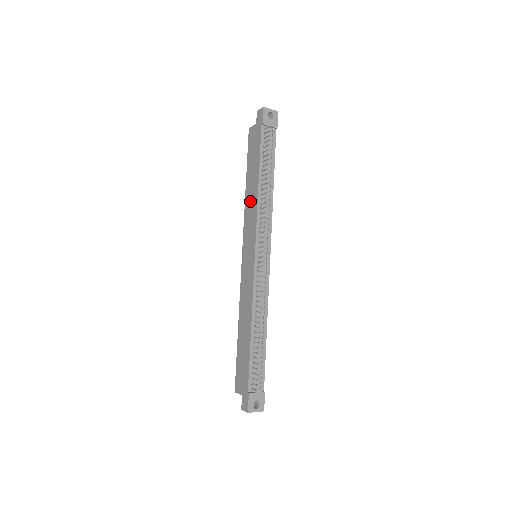
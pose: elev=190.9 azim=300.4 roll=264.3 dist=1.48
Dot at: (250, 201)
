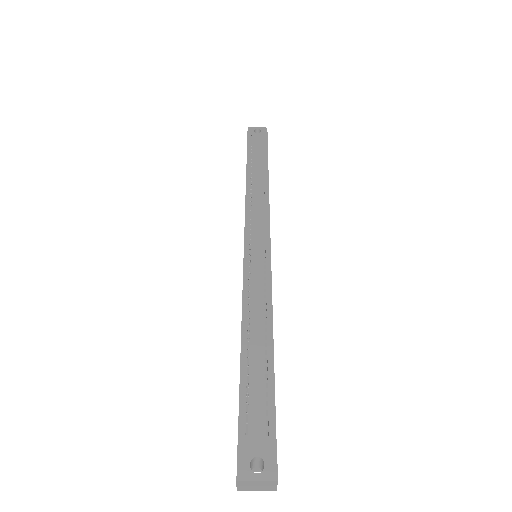
Dot at: occluded
